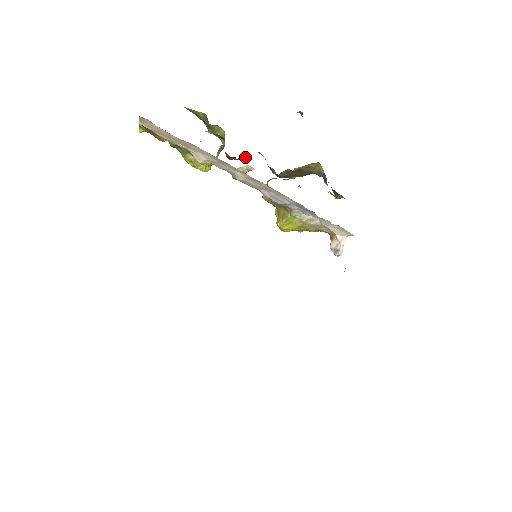
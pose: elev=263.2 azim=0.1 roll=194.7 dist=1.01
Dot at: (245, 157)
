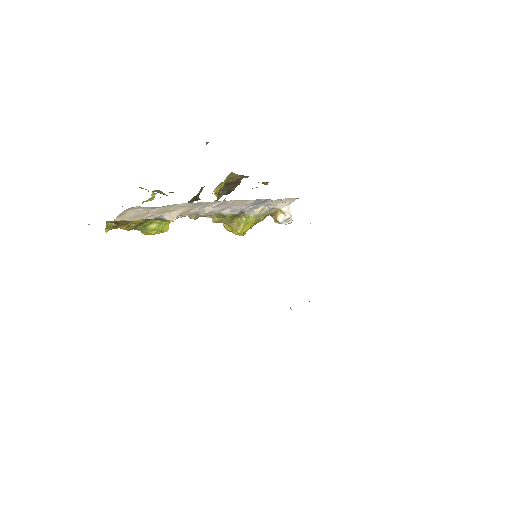
Dot at: (195, 197)
